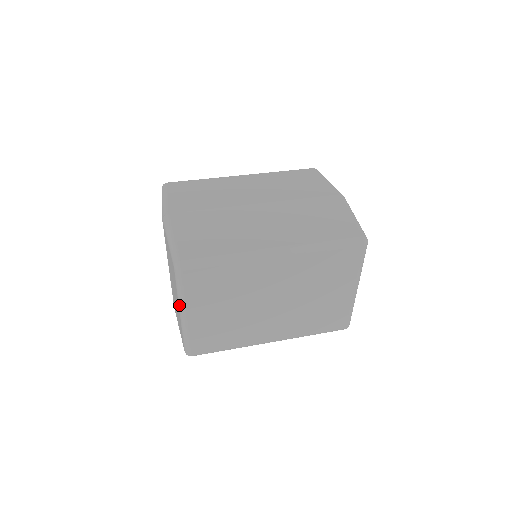
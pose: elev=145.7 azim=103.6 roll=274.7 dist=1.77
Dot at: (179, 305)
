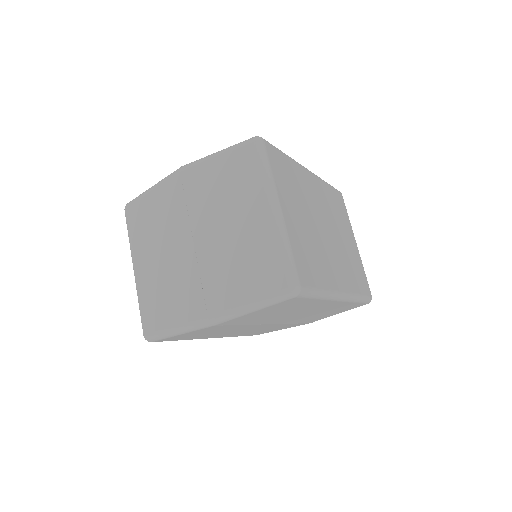
Dot at: (269, 195)
